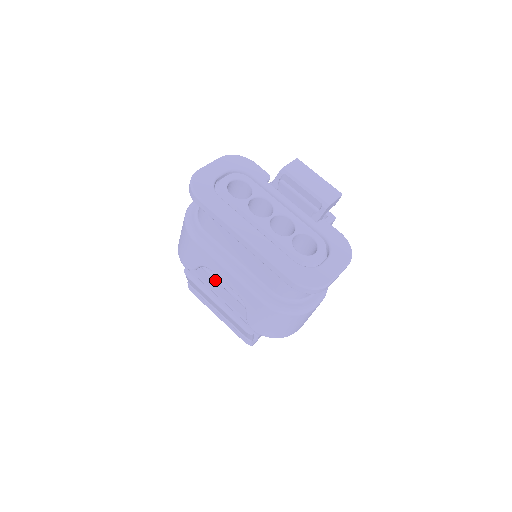
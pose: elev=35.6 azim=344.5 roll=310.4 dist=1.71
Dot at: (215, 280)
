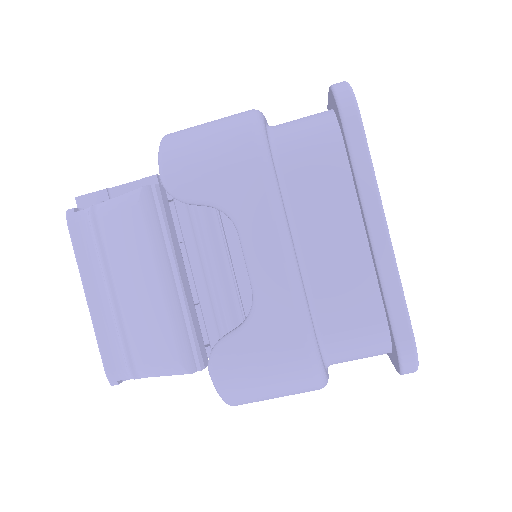
Dot at: occluded
